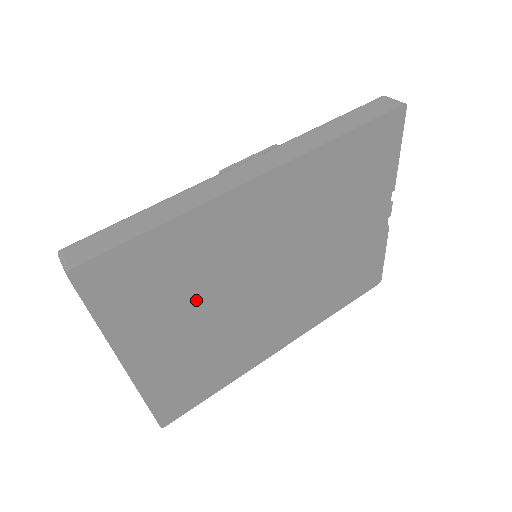
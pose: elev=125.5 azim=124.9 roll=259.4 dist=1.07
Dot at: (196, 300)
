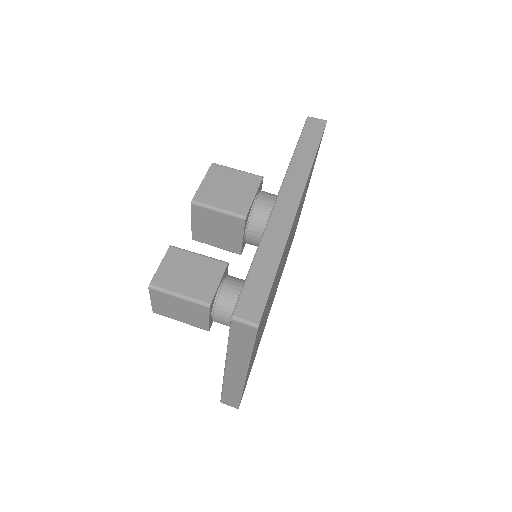
Dot at: occluded
